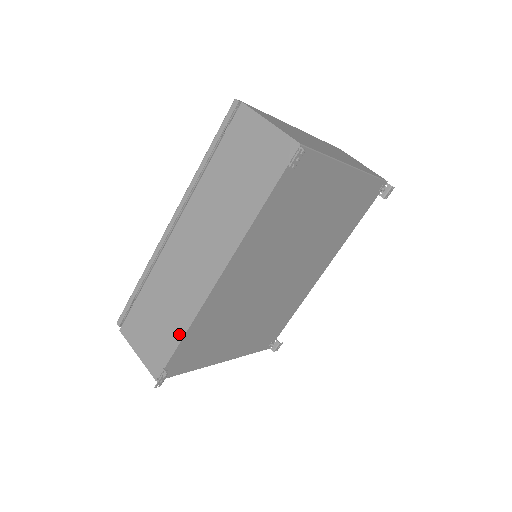
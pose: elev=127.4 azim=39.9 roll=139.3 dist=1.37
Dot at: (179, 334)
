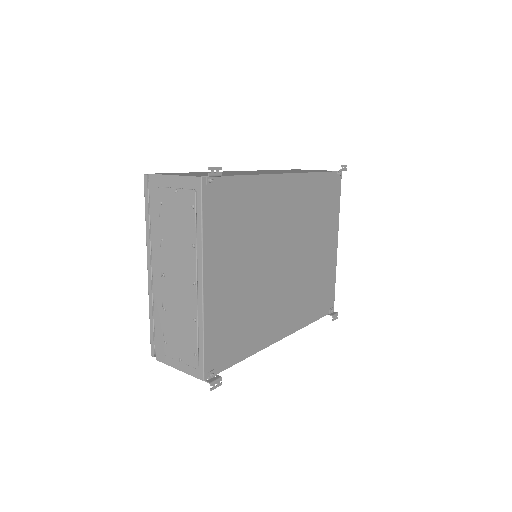
Dot at: occluded
